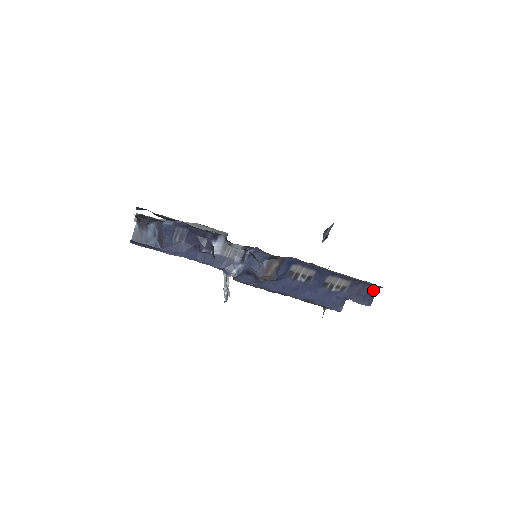
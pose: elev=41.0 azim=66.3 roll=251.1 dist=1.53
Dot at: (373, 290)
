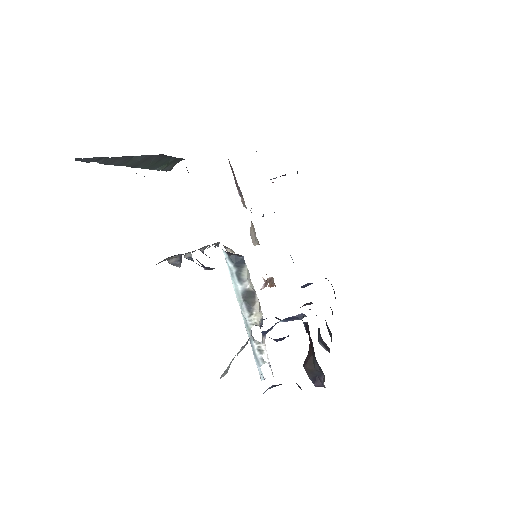
Dot at: occluded
